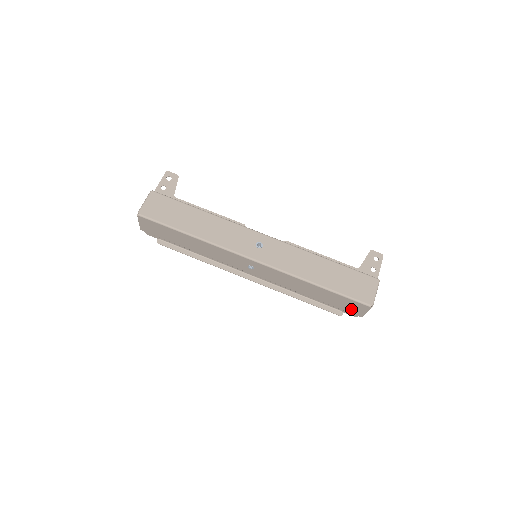
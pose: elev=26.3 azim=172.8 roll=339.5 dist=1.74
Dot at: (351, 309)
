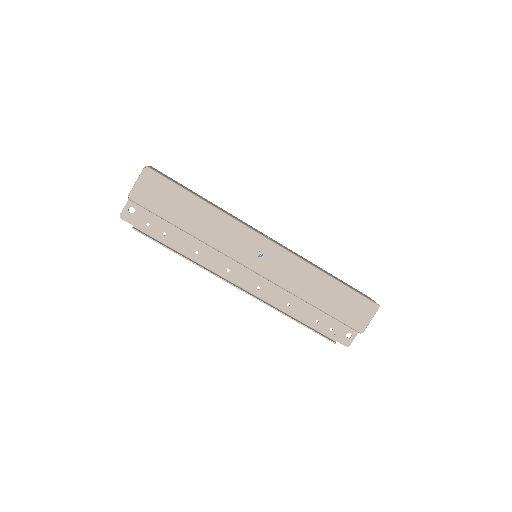
Dot at: (355, 318)
